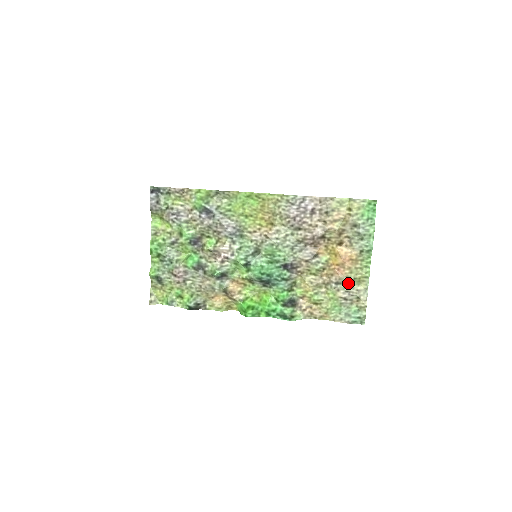
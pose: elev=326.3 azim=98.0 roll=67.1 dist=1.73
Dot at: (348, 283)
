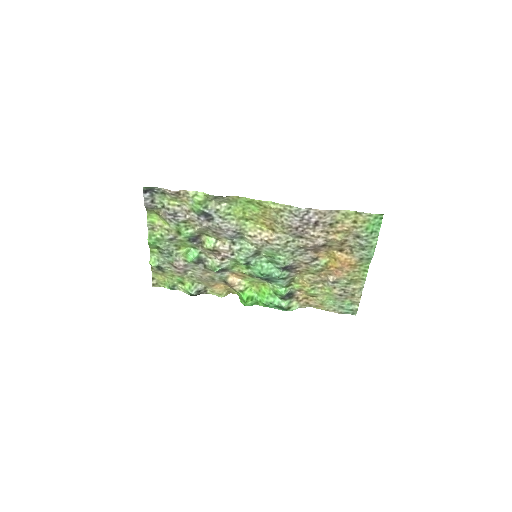
Dot at: (345, 283)
